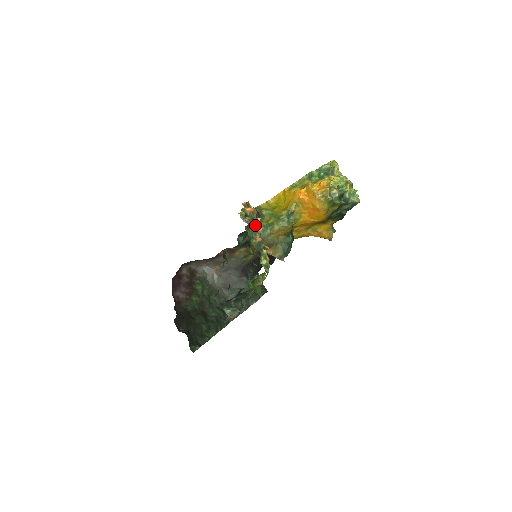
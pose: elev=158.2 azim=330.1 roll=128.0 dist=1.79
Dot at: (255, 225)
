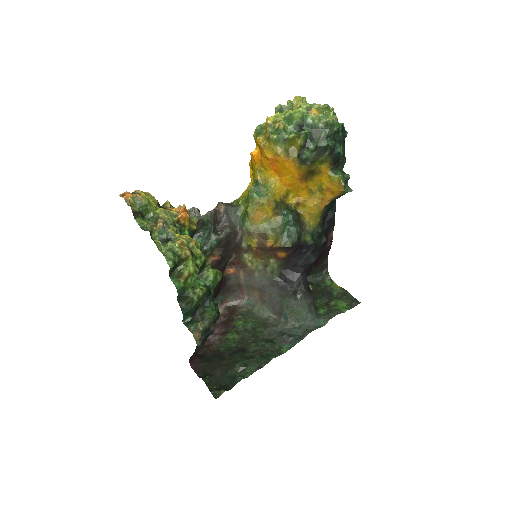
Dot at: (156, 212)
